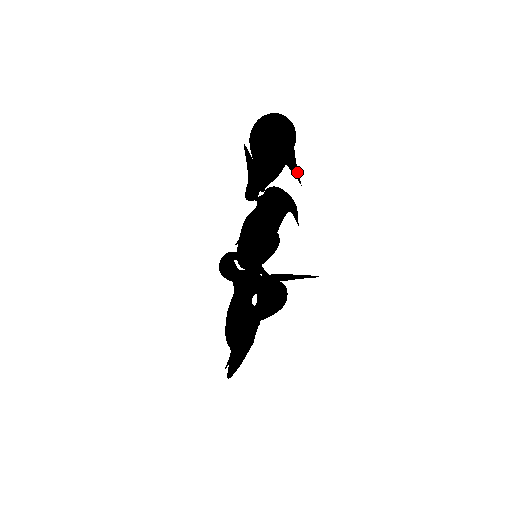
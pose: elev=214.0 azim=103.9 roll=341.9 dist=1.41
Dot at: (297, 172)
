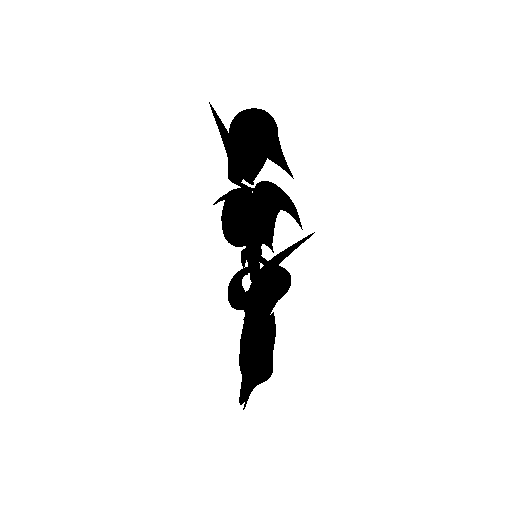
Dot at: (287, 167)
